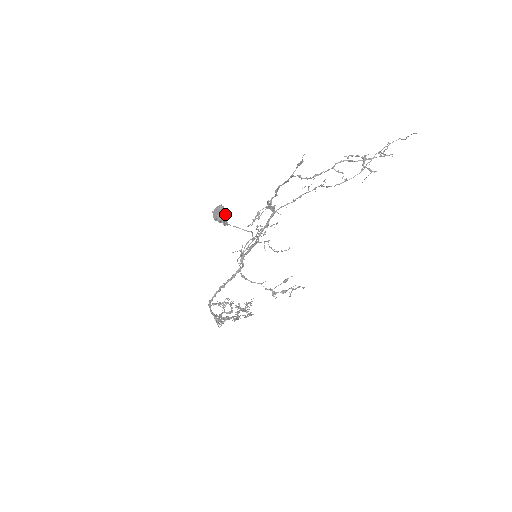
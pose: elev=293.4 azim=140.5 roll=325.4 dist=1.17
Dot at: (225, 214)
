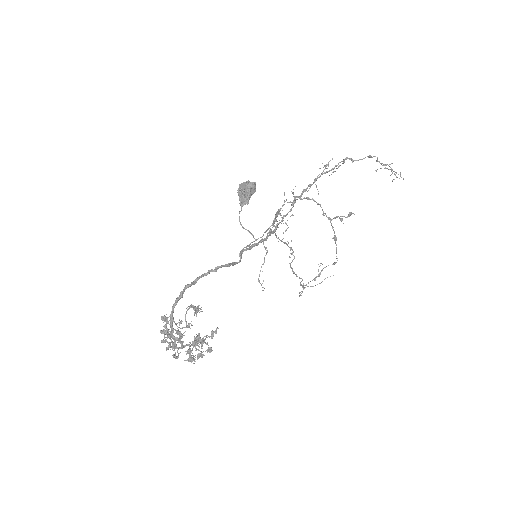
Dot at: (255, 188)
